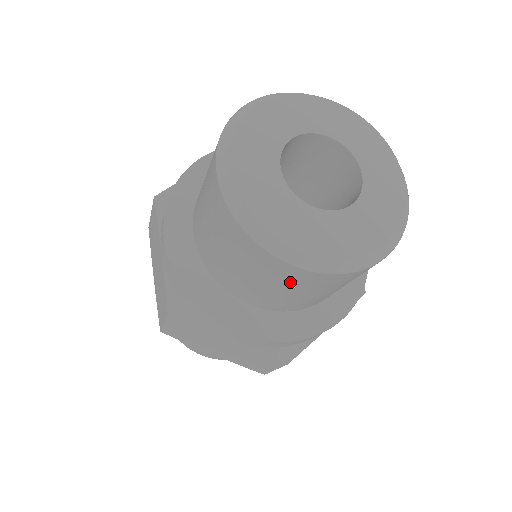
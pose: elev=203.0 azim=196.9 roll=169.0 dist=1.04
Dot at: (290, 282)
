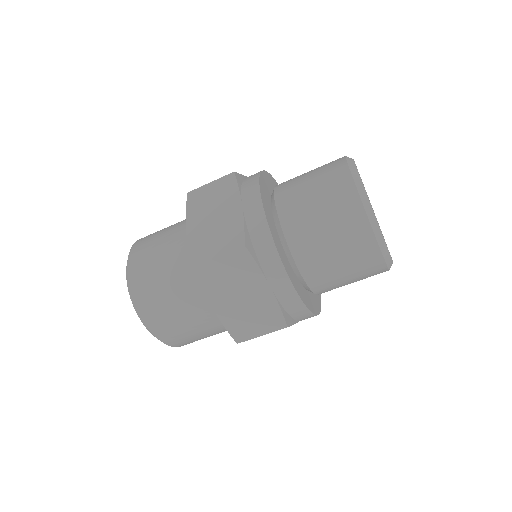
Dot at: (333, 191)
